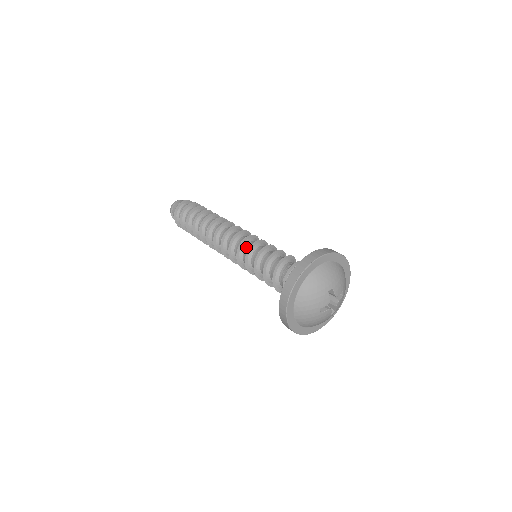
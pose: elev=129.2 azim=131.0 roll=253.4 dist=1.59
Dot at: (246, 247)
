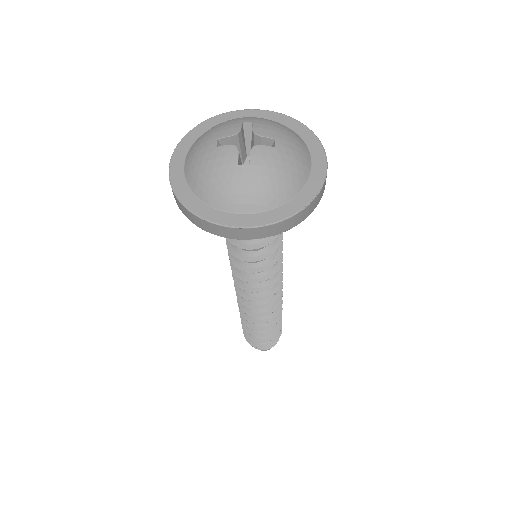
Dot at: occluded
